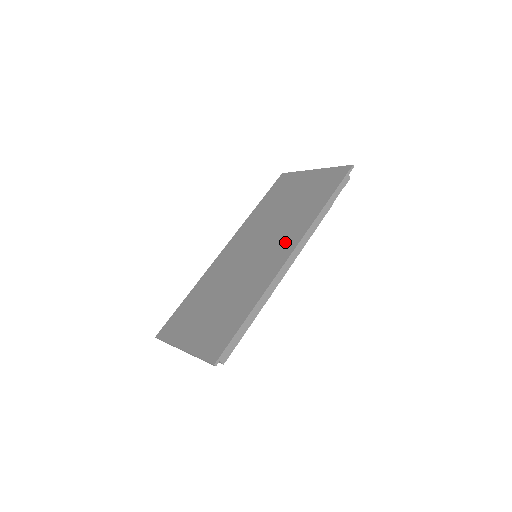
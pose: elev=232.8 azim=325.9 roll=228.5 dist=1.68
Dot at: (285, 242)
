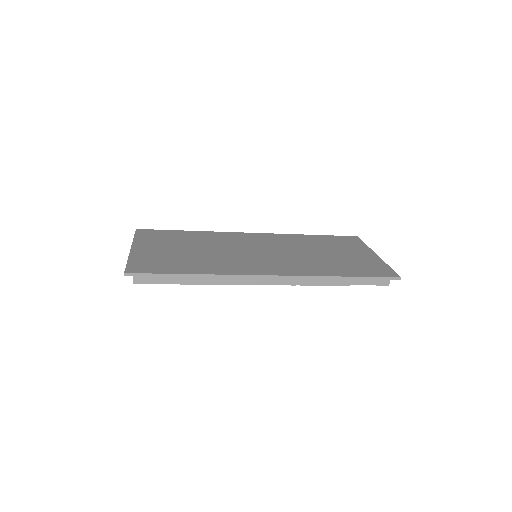
Dot at: (281, 266)
